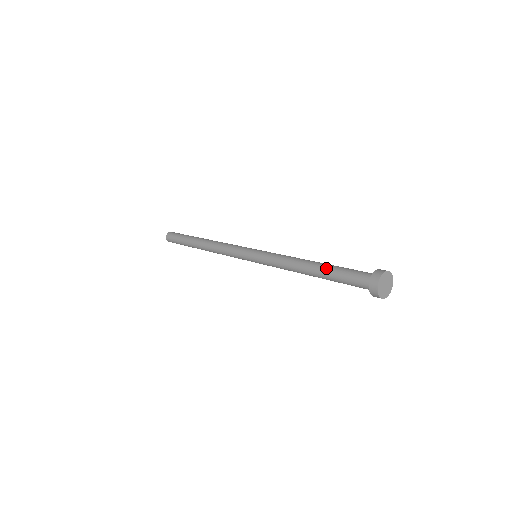
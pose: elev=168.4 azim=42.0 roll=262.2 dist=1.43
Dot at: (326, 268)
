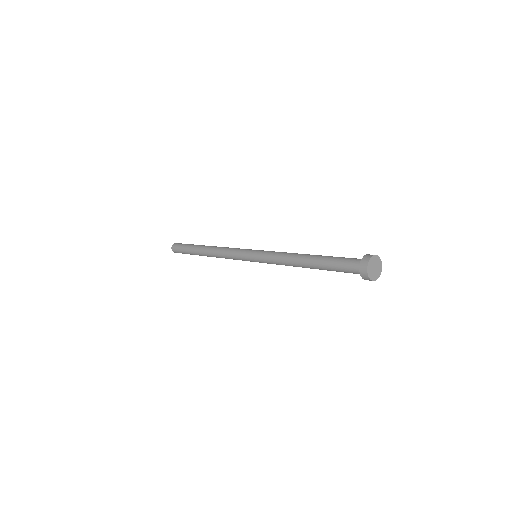
Dot at: (322, 256)
